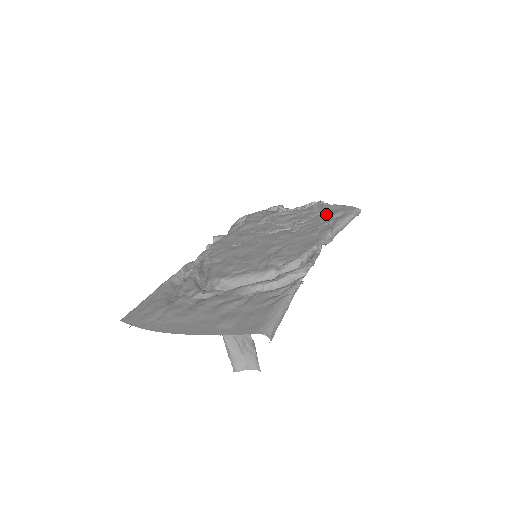
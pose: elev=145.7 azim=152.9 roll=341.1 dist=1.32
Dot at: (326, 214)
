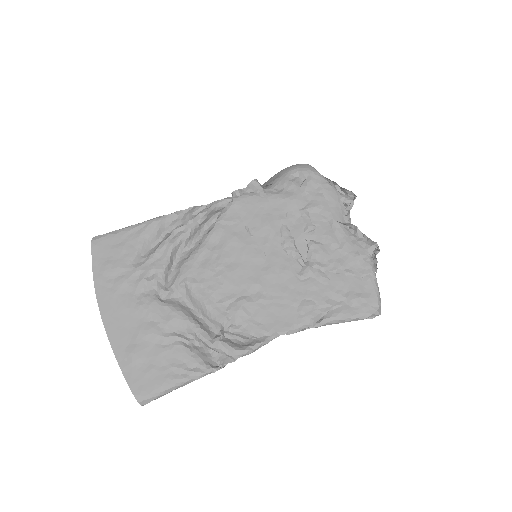
Dot at: (348, 285)
